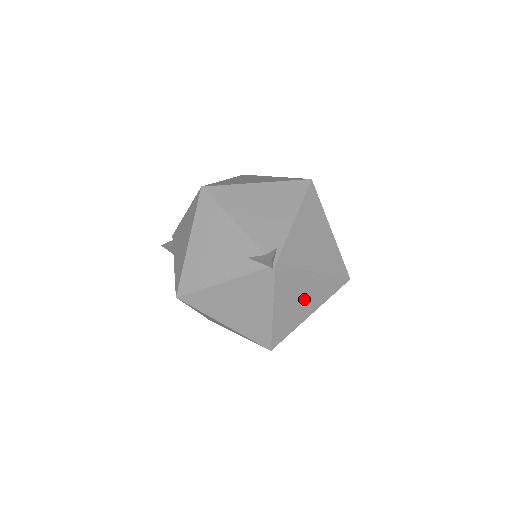
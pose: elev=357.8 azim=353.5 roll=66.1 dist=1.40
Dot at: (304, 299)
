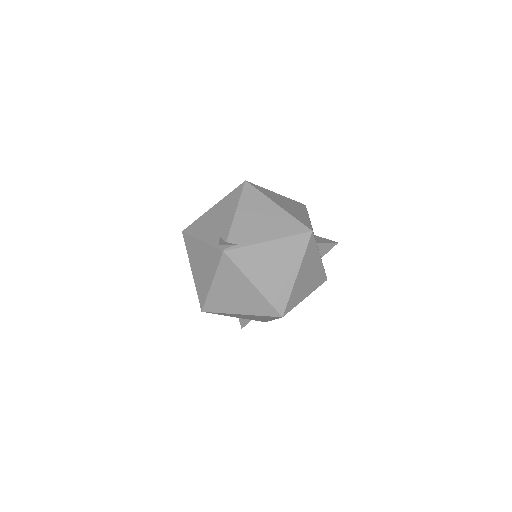
Dot at: (239, 297)
